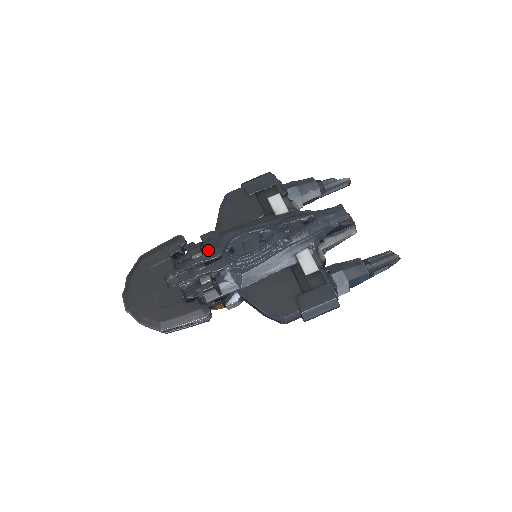
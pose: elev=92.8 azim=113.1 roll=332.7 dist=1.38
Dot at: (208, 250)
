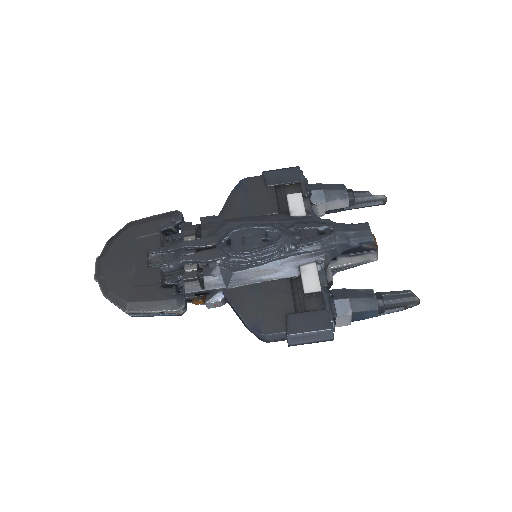
Dot at: (204, 235)
